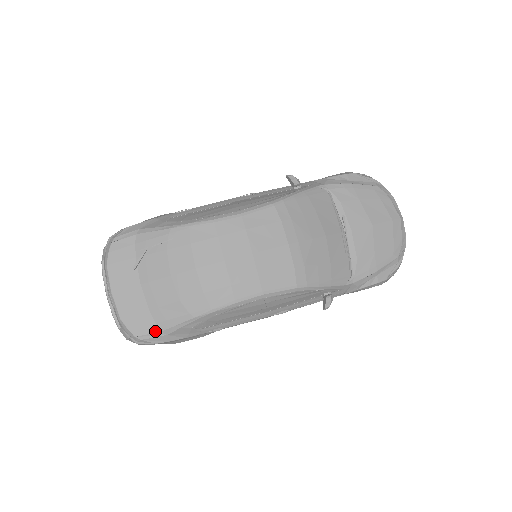
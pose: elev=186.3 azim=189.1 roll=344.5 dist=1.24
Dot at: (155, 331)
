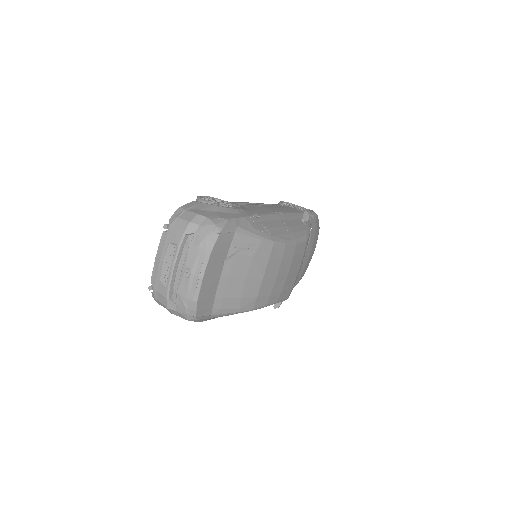
Dot at: (209, 314)
